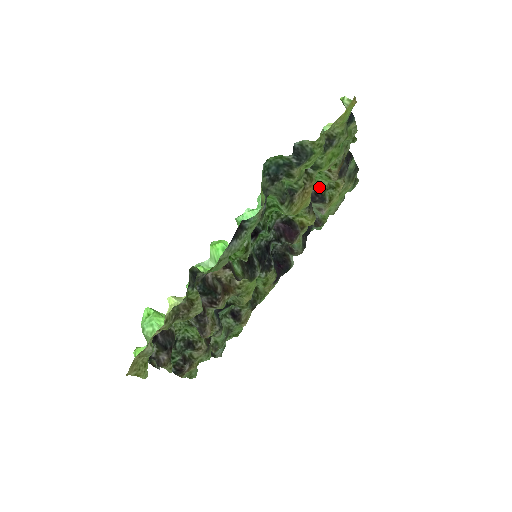
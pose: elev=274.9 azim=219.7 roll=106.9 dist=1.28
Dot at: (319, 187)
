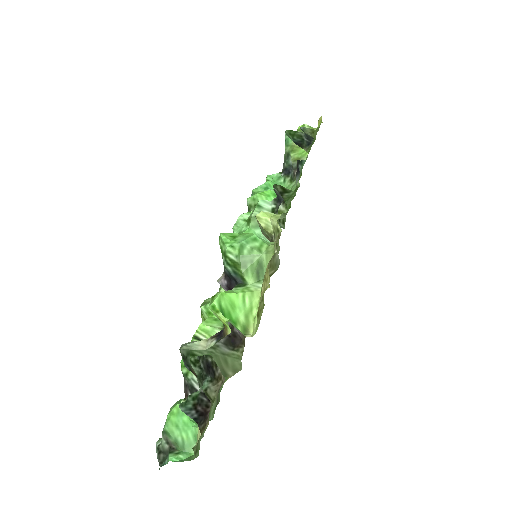
Dot at: occluded
